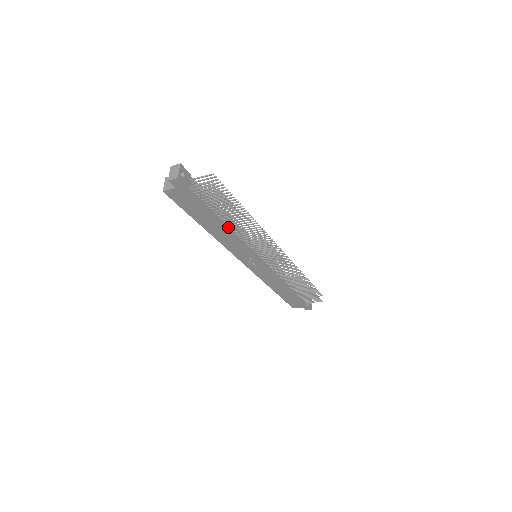
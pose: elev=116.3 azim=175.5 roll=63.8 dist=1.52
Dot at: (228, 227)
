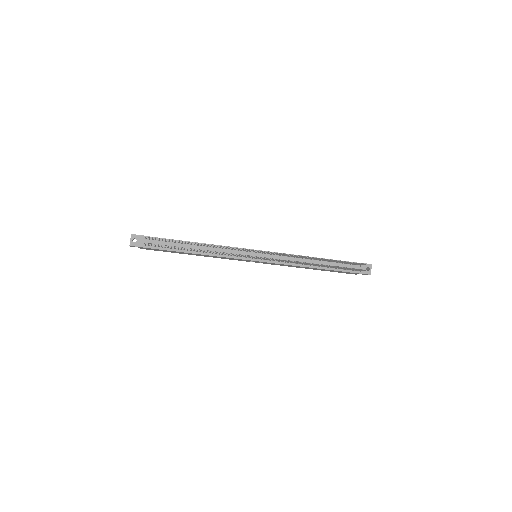
Dot at: (200, 252)
